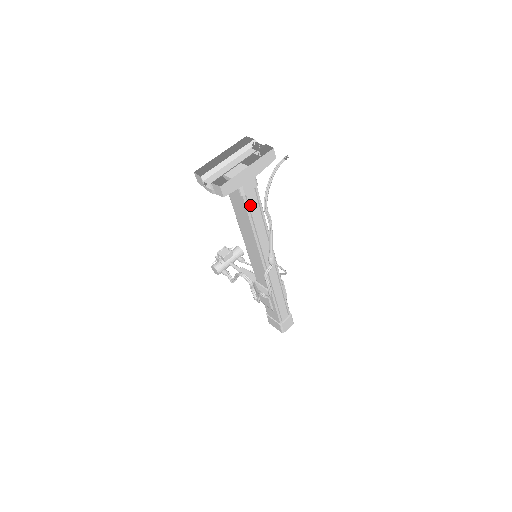
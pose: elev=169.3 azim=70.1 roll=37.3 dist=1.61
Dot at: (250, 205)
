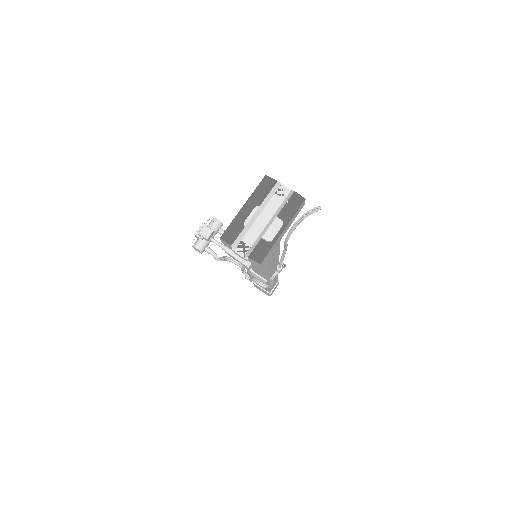
Dot at: occluded
